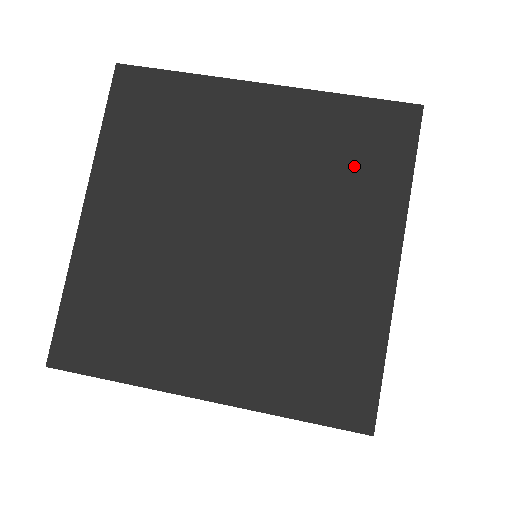
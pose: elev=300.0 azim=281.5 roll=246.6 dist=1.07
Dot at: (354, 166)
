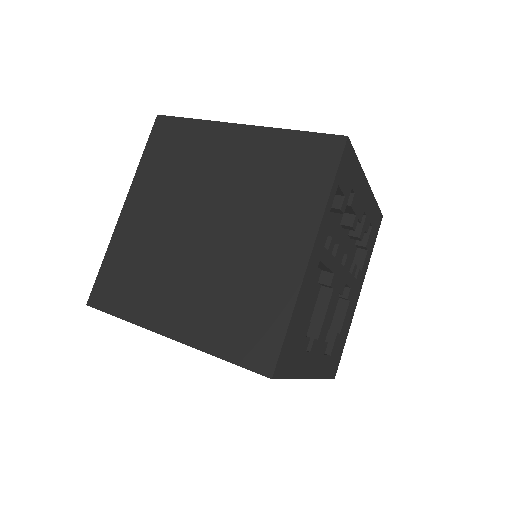
Dot at: (291, 181)
